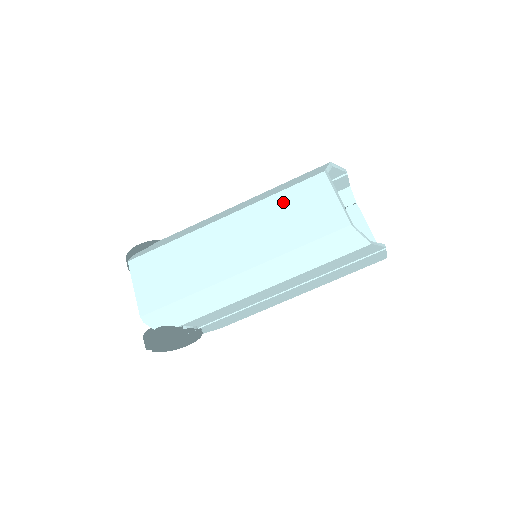
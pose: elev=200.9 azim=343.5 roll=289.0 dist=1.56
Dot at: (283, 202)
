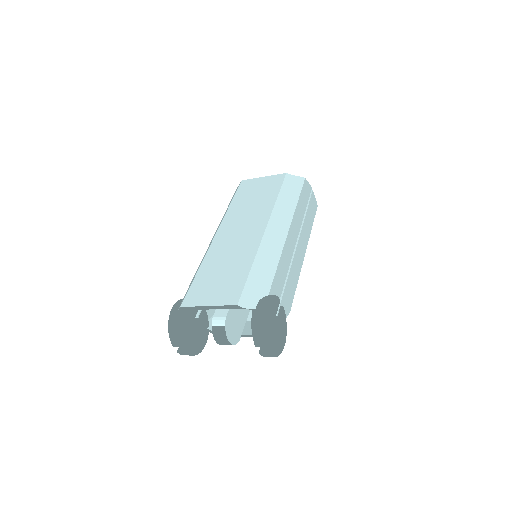
Dot at: (240, 201)
